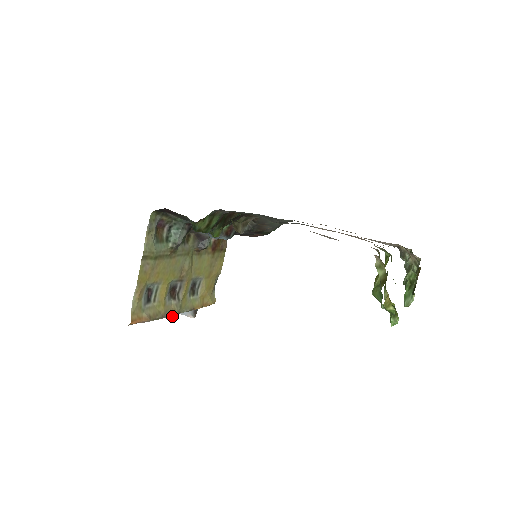
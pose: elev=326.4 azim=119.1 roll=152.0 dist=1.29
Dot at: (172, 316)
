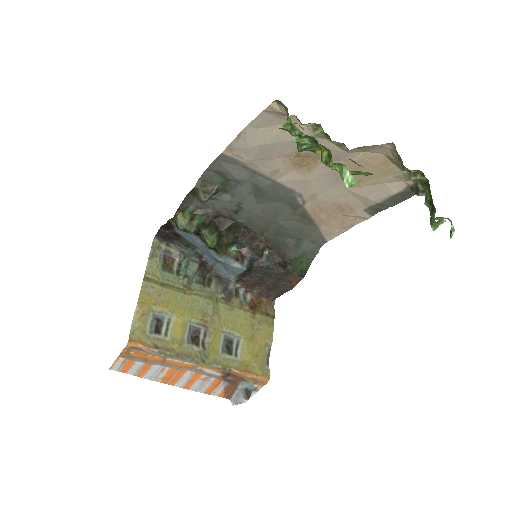
Dot at: (193, 362)
